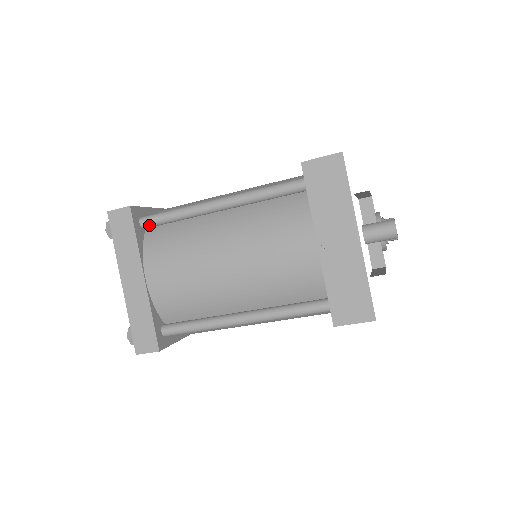
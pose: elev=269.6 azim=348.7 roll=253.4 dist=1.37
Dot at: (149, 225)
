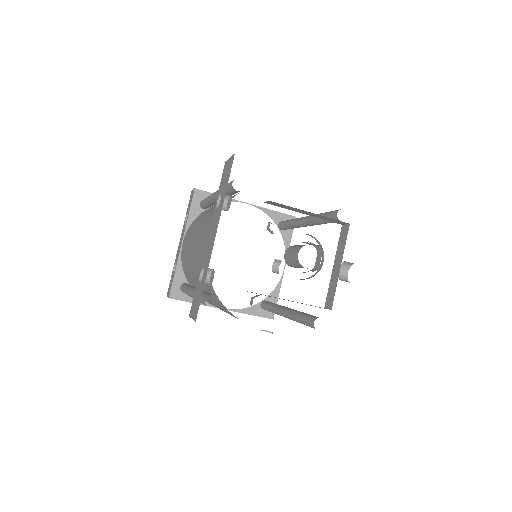
Dot at: occluded
